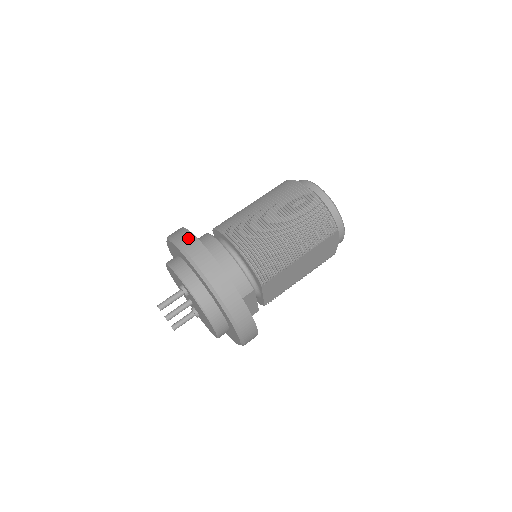
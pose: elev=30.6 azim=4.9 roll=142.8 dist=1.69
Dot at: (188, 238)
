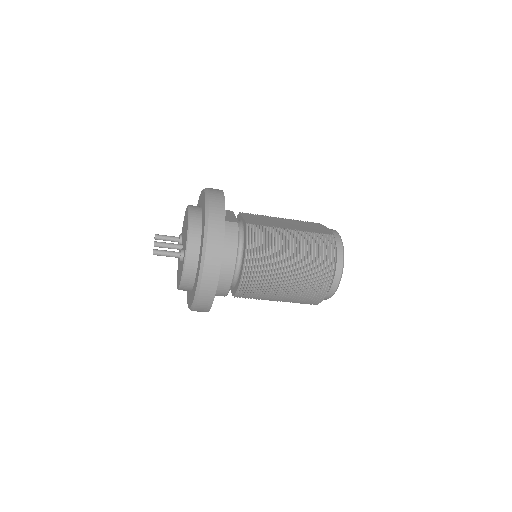
Dot at: (217, 250)
